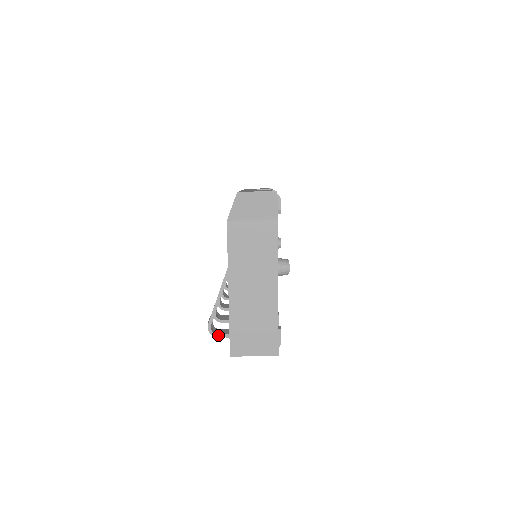
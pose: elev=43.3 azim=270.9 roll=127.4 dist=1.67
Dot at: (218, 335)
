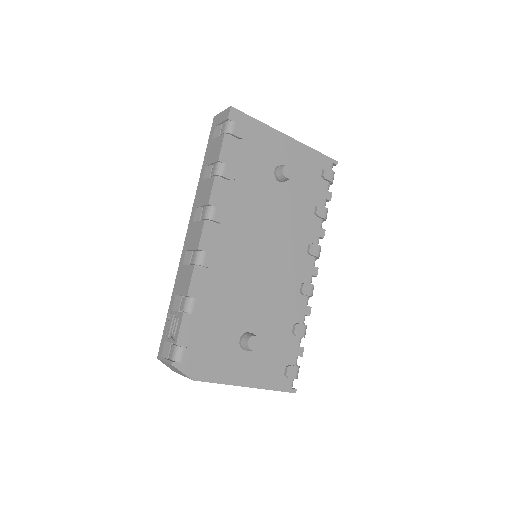
Dot at: occluded
